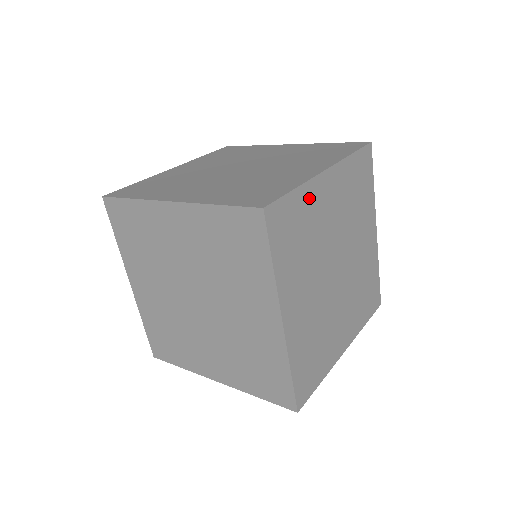
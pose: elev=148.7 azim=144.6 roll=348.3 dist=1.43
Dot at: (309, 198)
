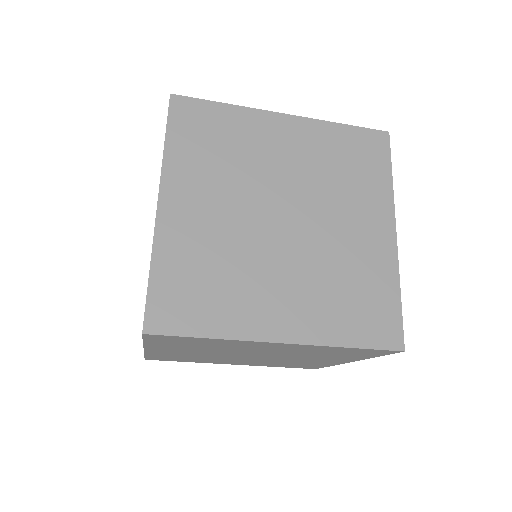
Dot at: occluded
